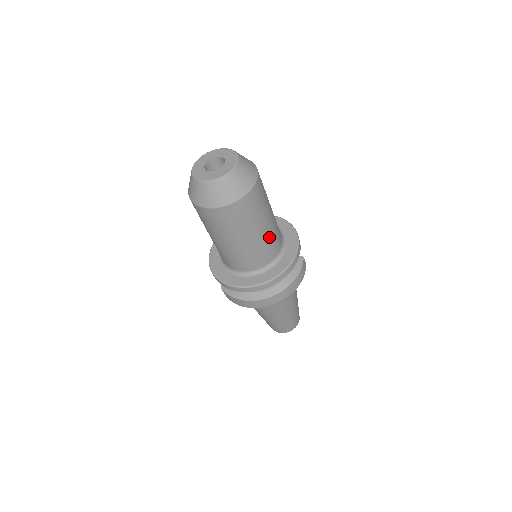
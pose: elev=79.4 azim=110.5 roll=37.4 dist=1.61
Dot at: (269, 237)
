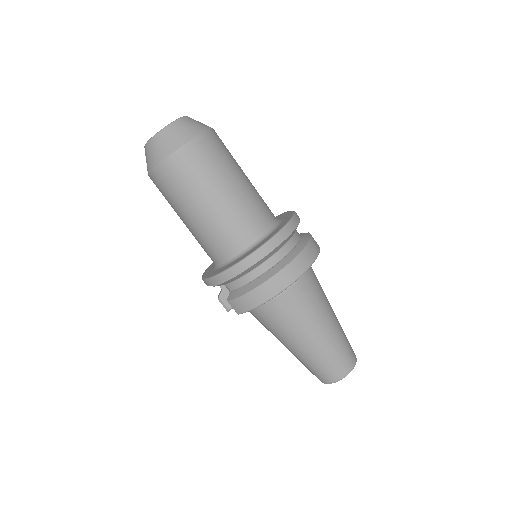
Dot at: (253, 194)
